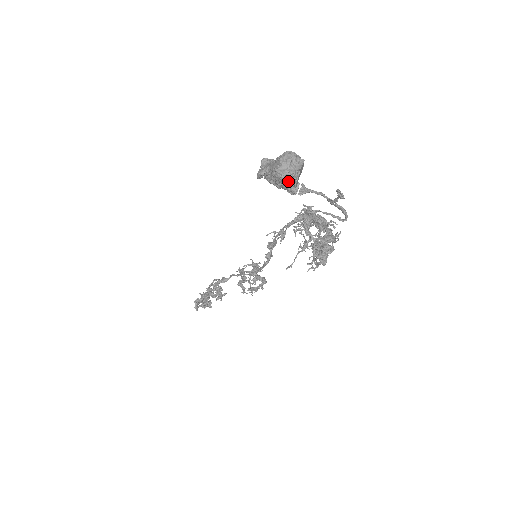
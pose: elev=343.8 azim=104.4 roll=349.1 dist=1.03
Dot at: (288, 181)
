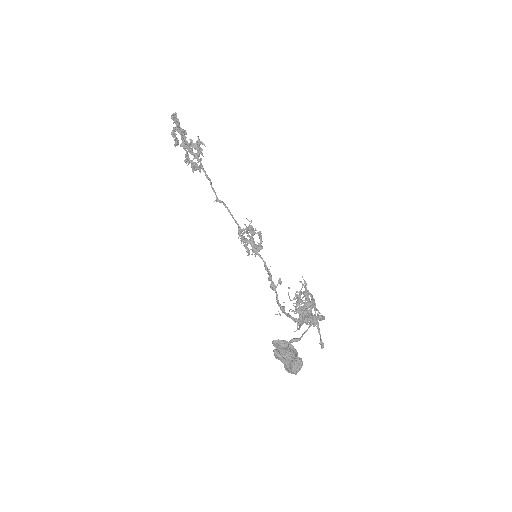
Dot at: occluded
